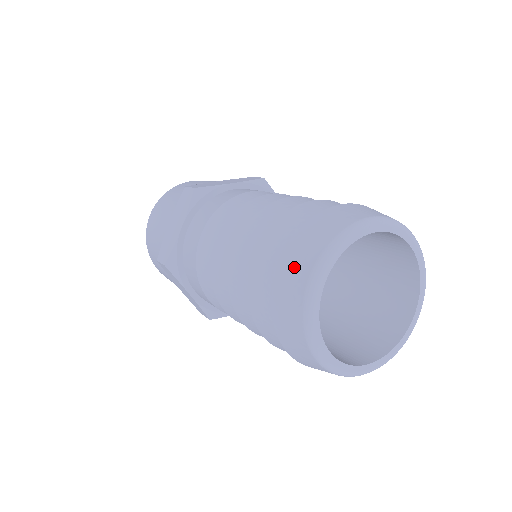
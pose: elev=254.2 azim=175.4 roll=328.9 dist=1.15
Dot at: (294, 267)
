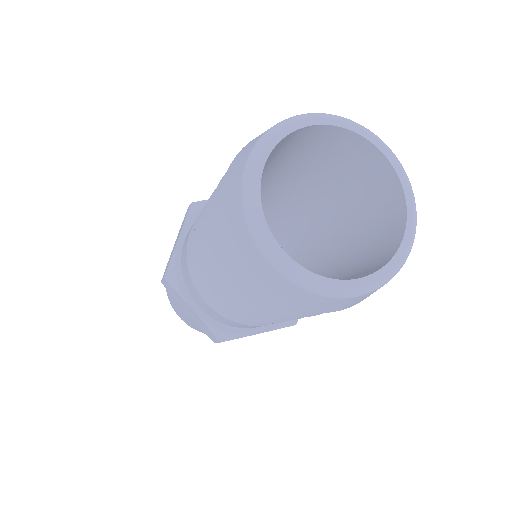
Dot at: occluded
